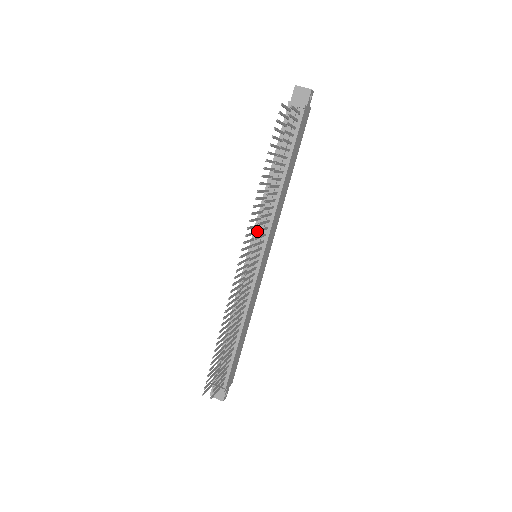
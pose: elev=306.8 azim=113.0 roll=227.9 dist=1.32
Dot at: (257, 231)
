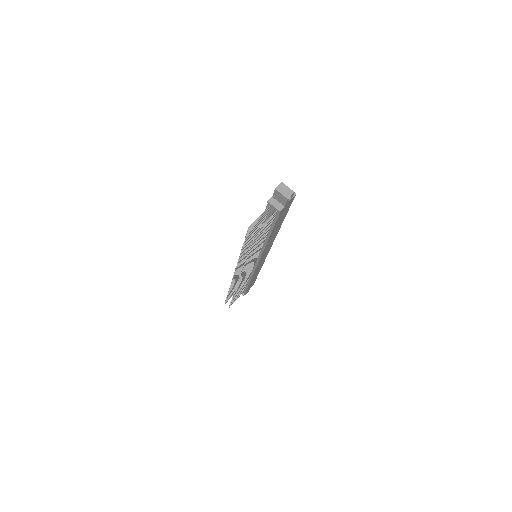
Dot at: (242, 271)
